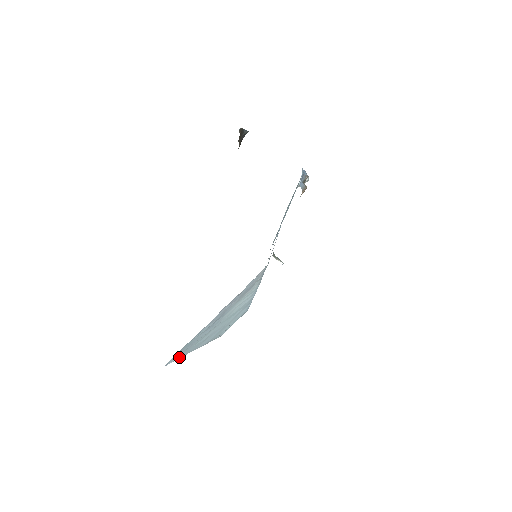
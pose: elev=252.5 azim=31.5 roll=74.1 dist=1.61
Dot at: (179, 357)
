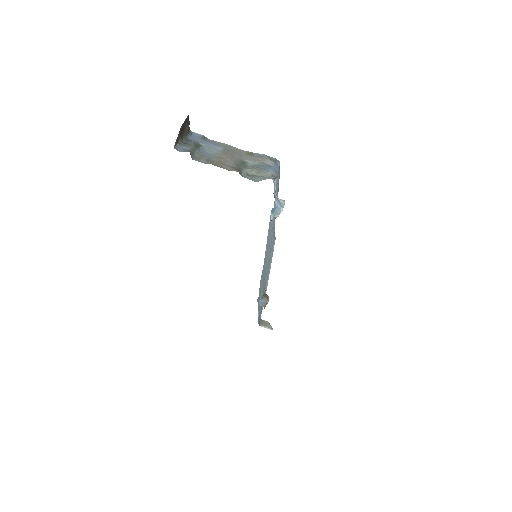
Dot at: occluded
